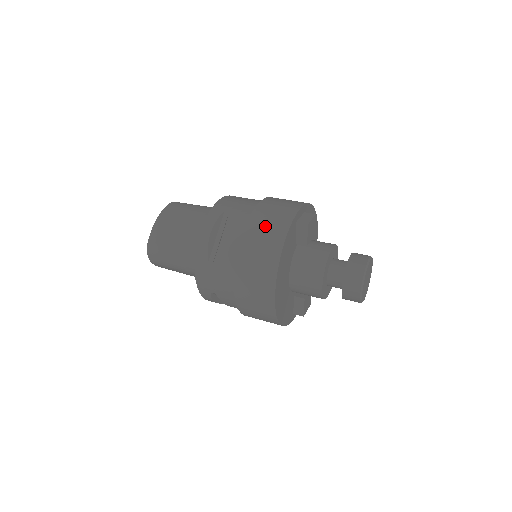
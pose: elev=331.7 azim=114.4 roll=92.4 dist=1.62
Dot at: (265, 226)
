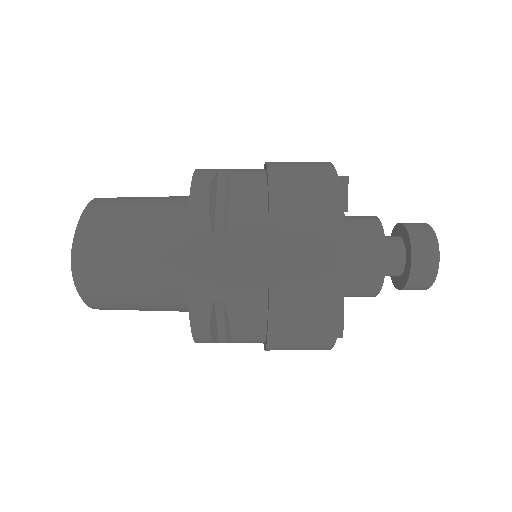
Dot at: (299, 172)
